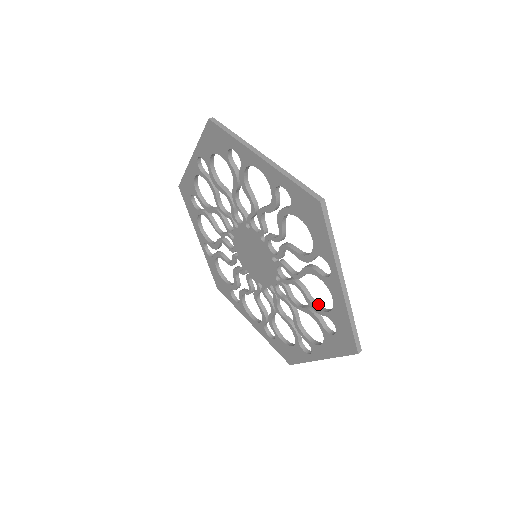
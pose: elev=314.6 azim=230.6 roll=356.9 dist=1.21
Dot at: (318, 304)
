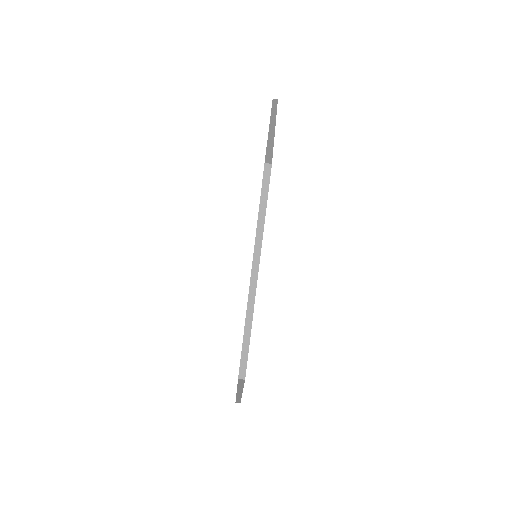
Dot at: occluded
